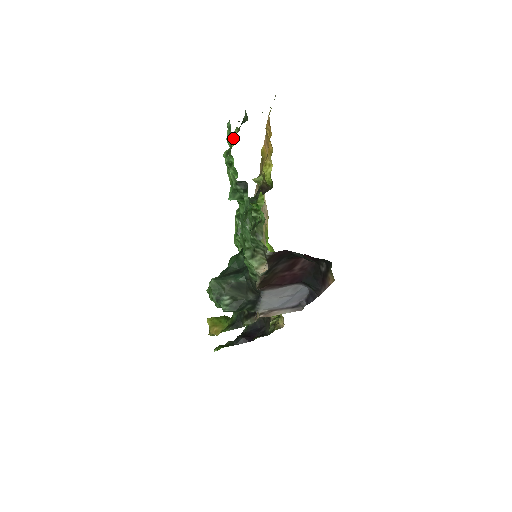
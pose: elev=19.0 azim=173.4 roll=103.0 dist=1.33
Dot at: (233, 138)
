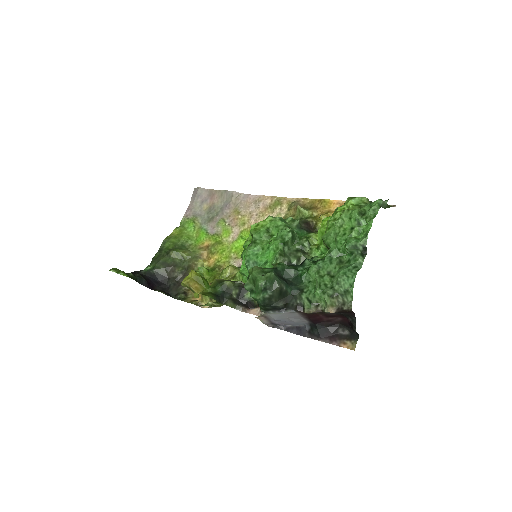
Dot at: (359, 200)
